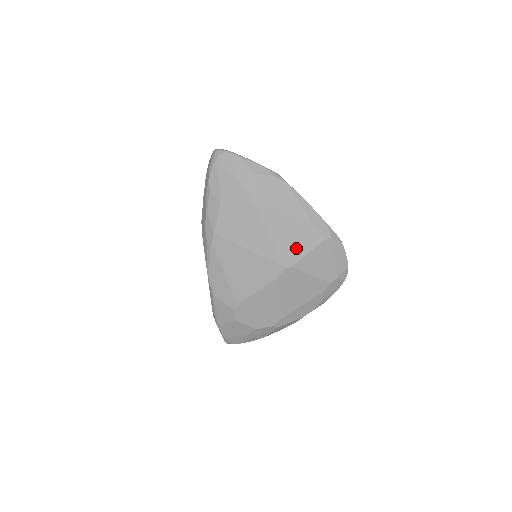
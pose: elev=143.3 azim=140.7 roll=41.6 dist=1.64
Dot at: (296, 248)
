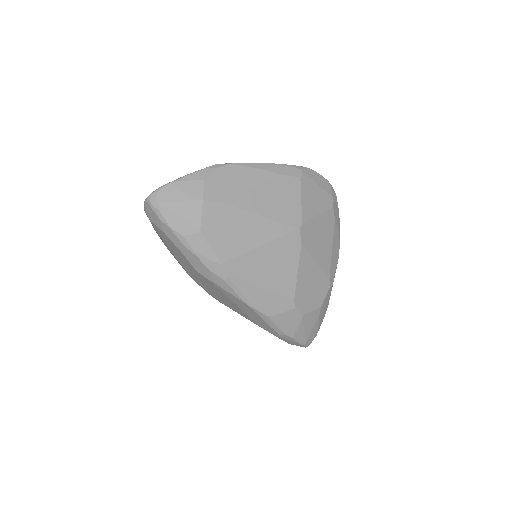
Dot at: (290, 205)
